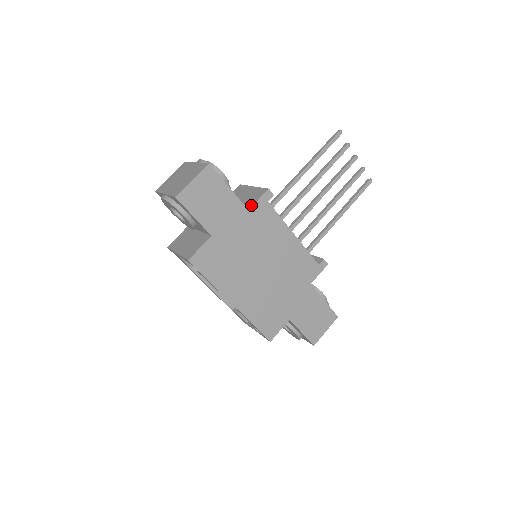
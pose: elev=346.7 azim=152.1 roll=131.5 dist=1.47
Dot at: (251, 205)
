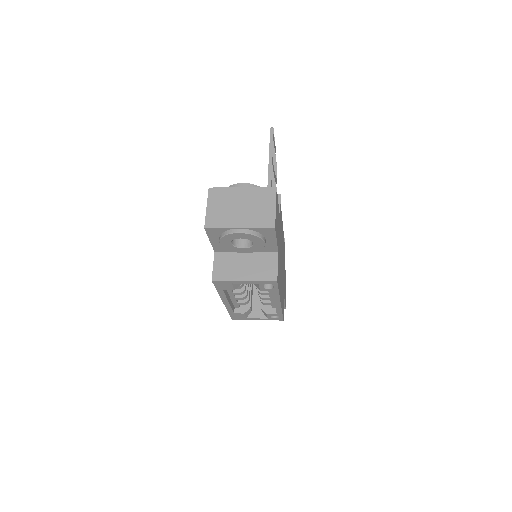
Dot at: occluded
